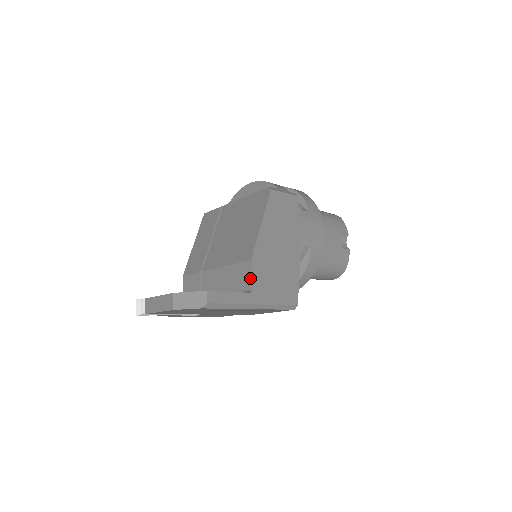
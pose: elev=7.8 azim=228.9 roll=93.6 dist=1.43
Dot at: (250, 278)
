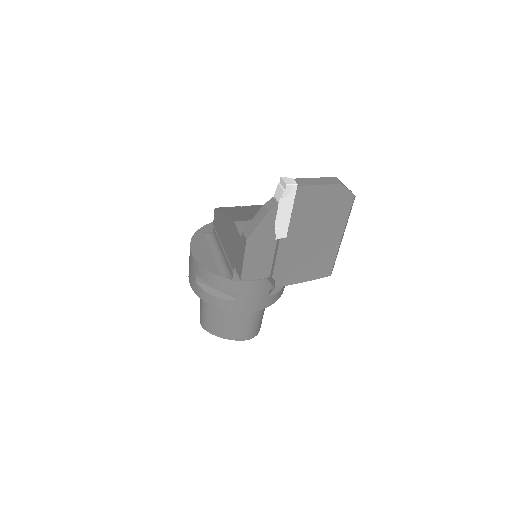
Dot at: occluded
